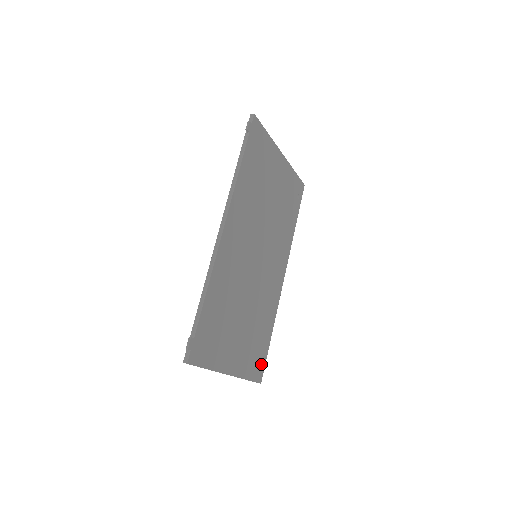
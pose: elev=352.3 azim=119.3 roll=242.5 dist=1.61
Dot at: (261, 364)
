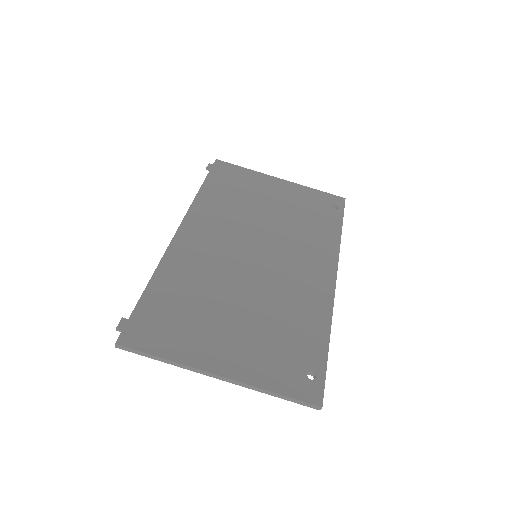
Dot at: (314, 379)
